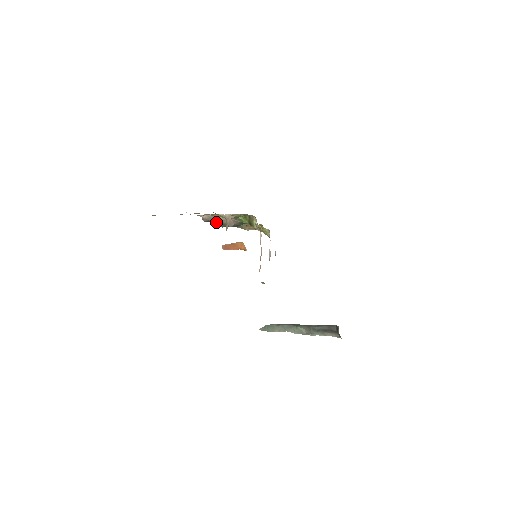
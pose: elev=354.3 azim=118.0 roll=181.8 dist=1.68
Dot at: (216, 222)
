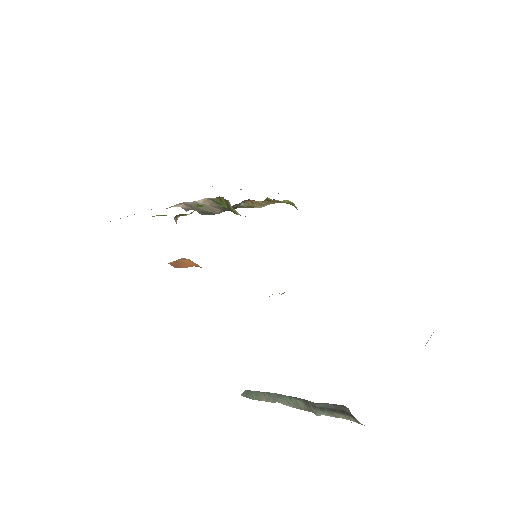
Dot at: (198, 211)
